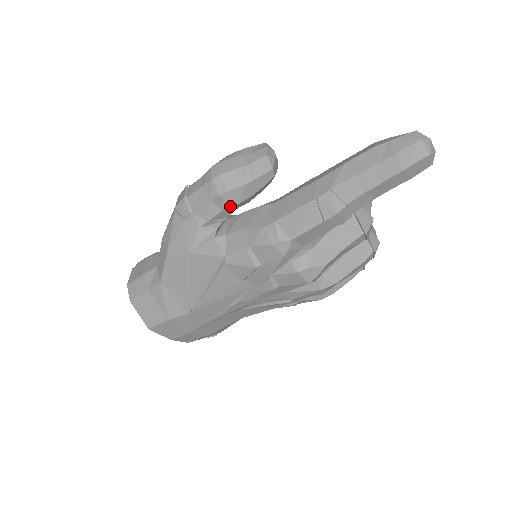
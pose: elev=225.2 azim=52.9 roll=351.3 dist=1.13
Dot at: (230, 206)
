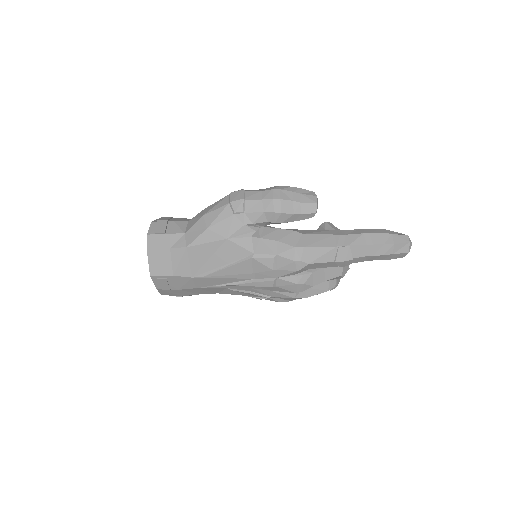
Dot at: (275, 222)
